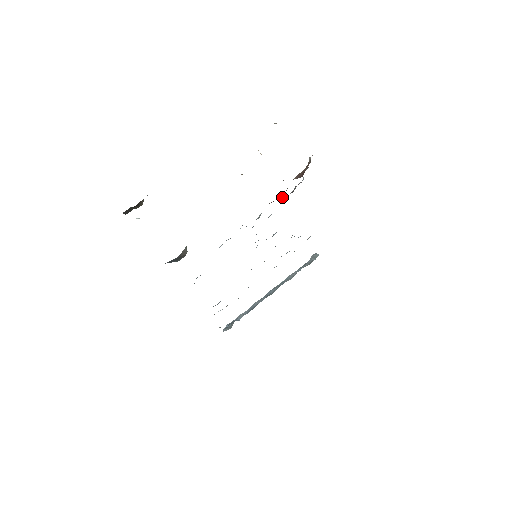
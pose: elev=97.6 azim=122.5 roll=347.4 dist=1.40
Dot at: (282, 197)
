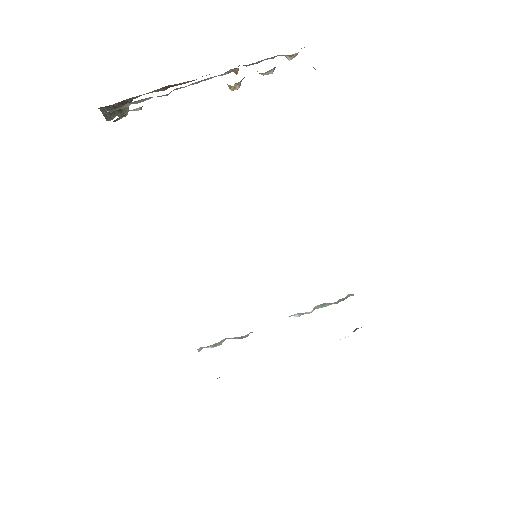
Dot at: occluded
